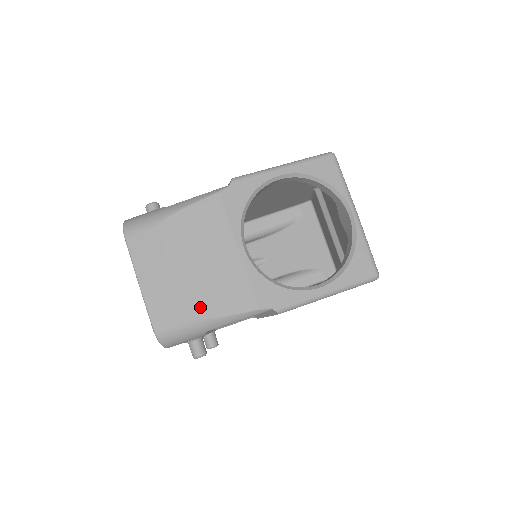
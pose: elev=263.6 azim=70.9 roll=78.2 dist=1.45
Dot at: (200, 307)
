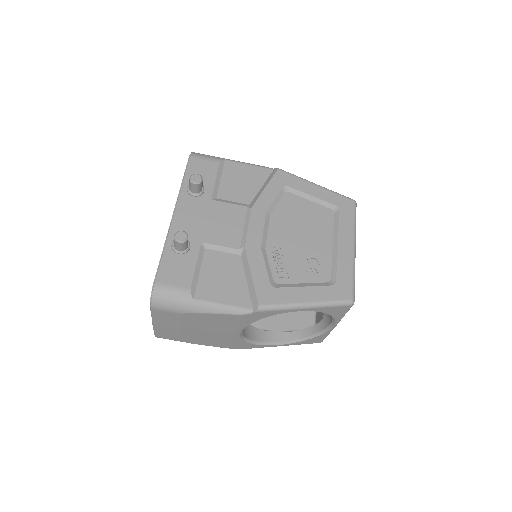
Dot at: (193, 341)
